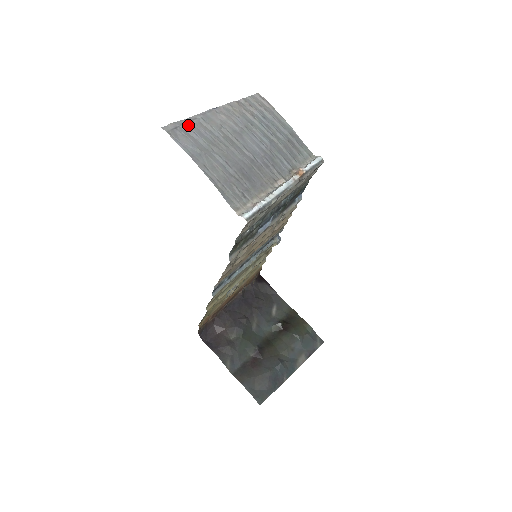
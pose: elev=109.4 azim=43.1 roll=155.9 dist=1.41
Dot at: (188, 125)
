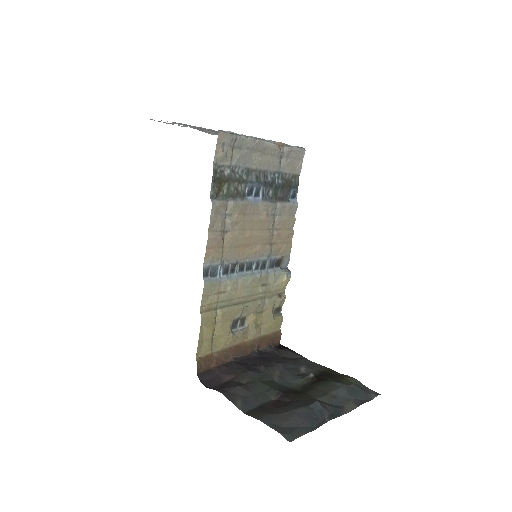
Dot at: occluded
